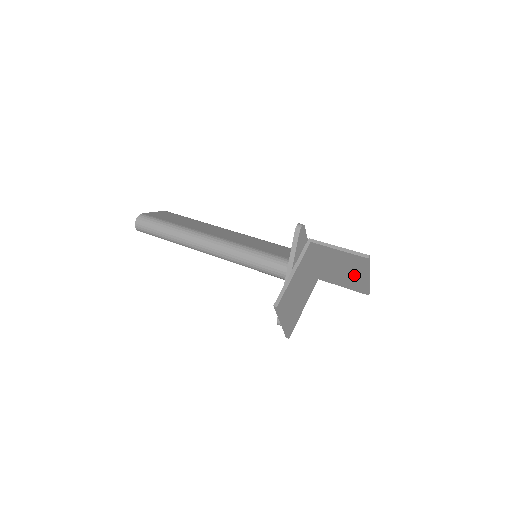
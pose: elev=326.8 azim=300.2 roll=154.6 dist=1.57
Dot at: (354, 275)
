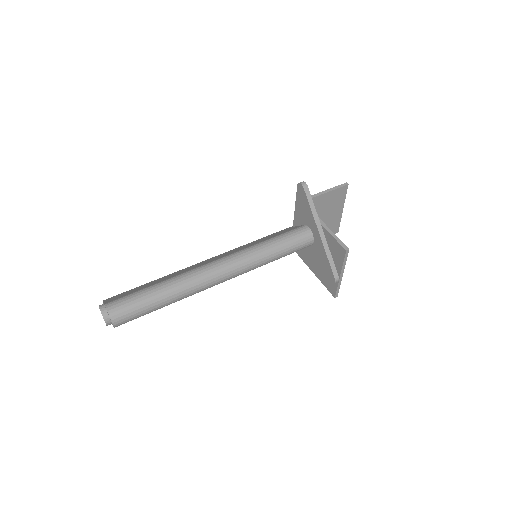
Dot at: (332, 216)
